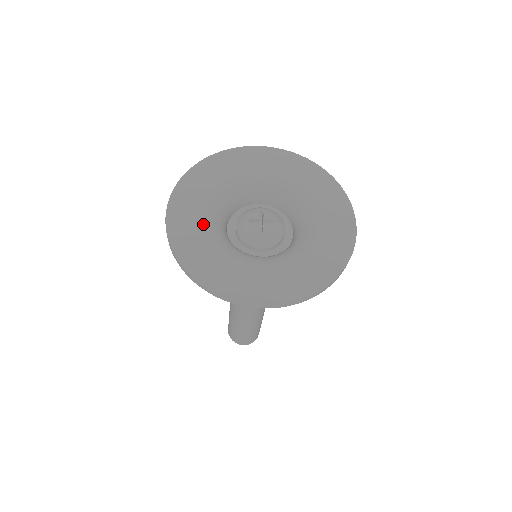
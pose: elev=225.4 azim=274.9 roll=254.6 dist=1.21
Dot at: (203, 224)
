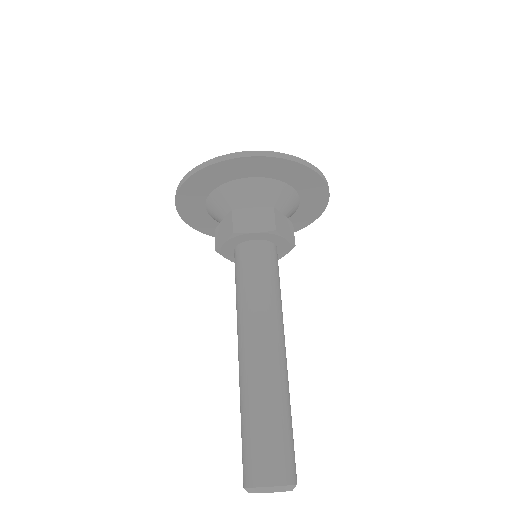
Dot at: occluded
